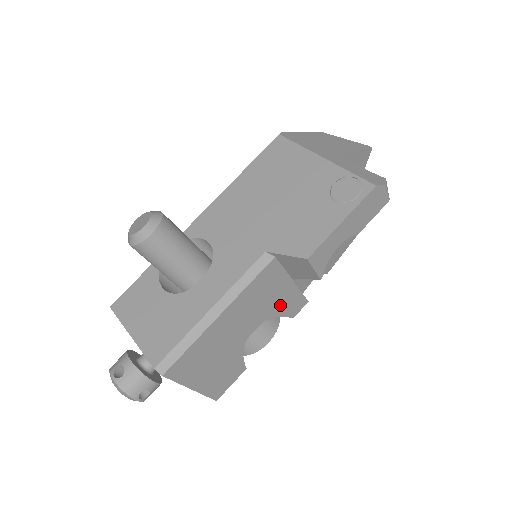
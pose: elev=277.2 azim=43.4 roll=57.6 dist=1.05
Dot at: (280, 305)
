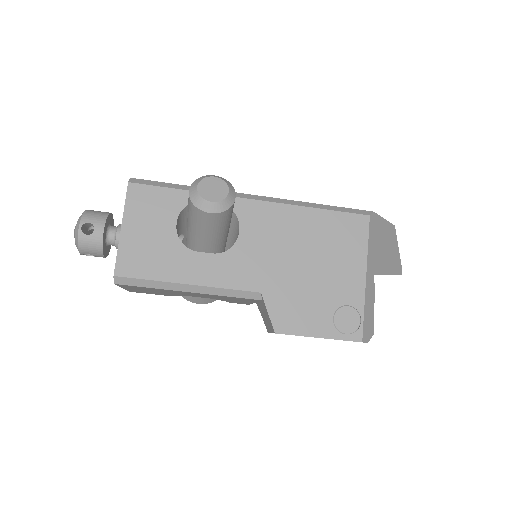
Dot at: (231, 300)
